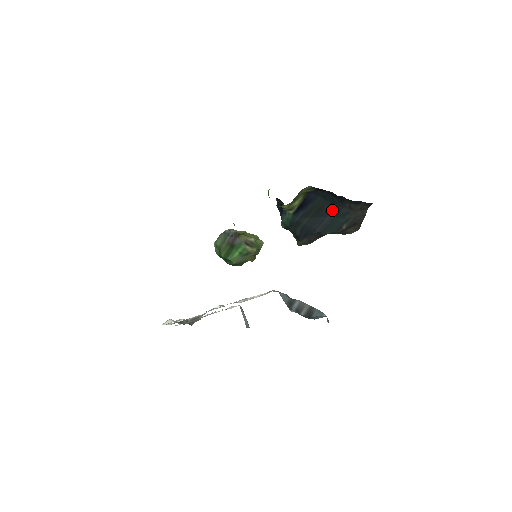
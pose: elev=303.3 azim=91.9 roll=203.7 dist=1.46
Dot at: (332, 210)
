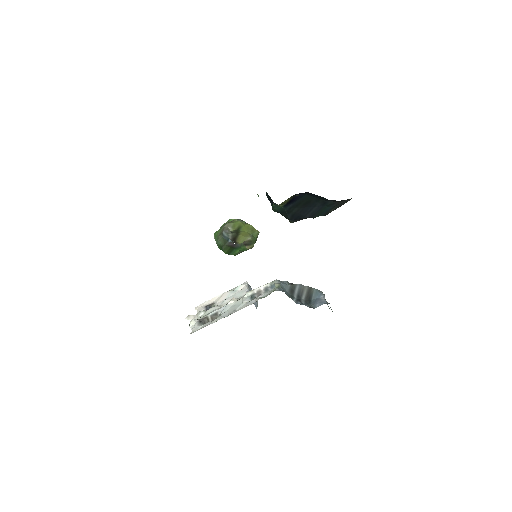
Dot at: (319, 202)
